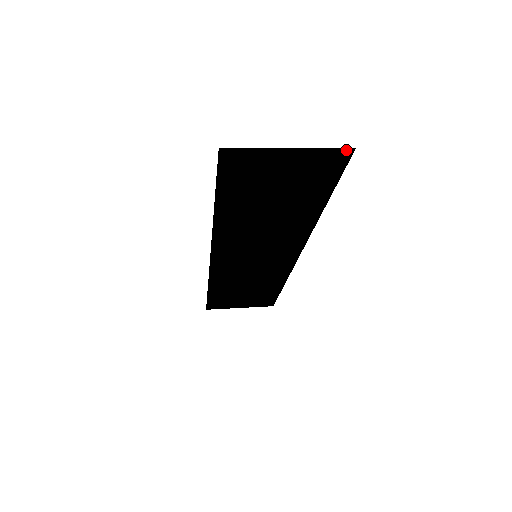
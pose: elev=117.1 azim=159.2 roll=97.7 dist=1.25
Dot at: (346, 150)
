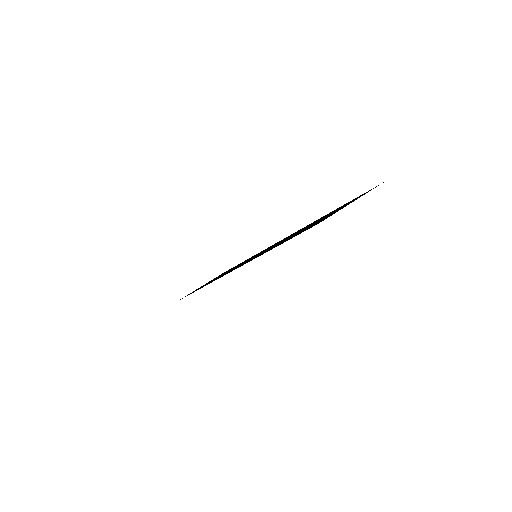
Dot at: (378, 185)
